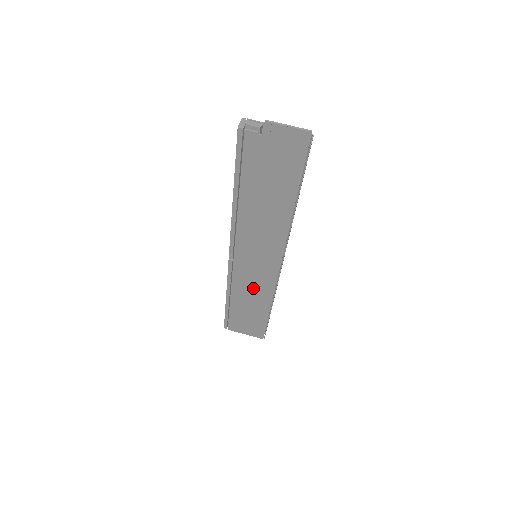
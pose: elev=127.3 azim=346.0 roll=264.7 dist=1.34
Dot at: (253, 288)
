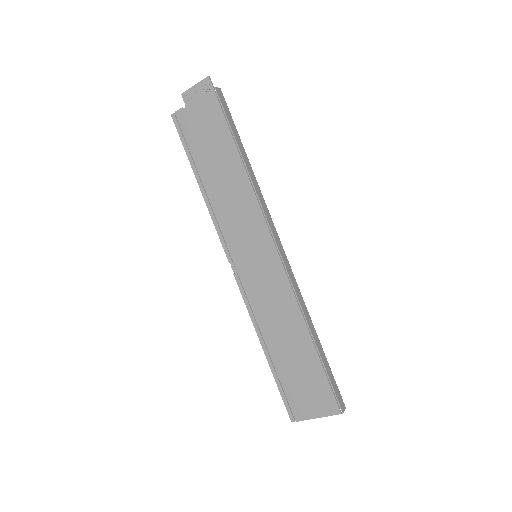
Dot at: (274, 304)
